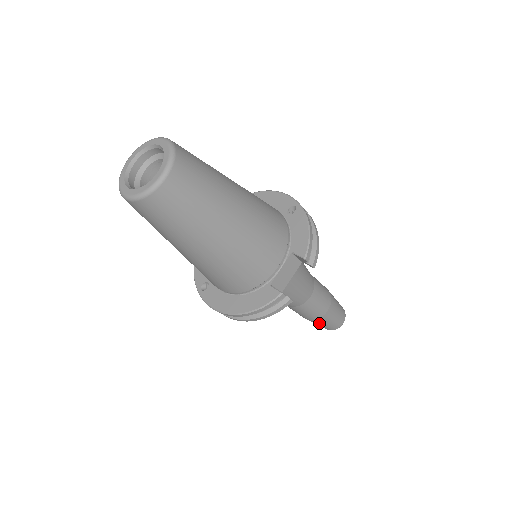
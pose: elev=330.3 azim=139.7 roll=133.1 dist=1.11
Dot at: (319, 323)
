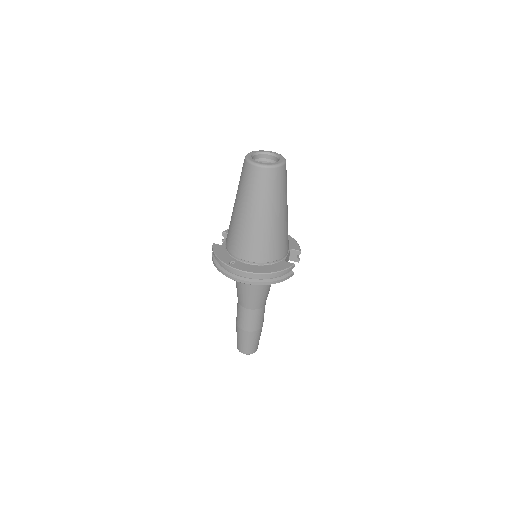
Dot at: (252, 339)
